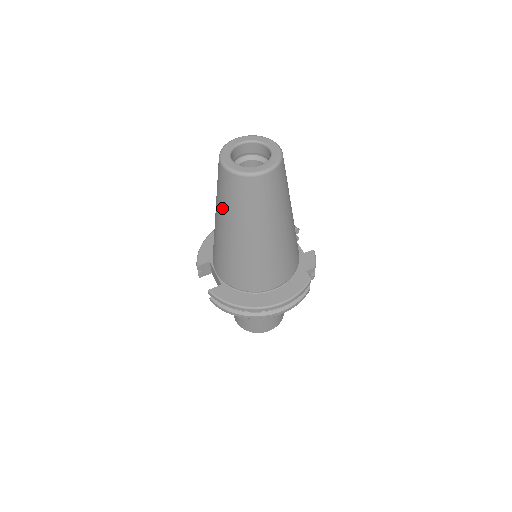
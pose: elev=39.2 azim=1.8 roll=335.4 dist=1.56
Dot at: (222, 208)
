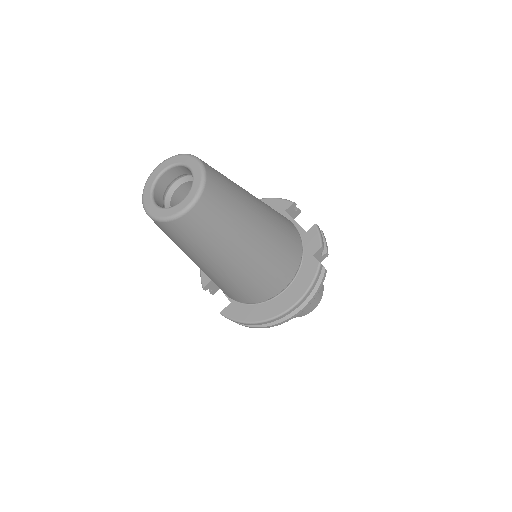
Dot at: occluded
